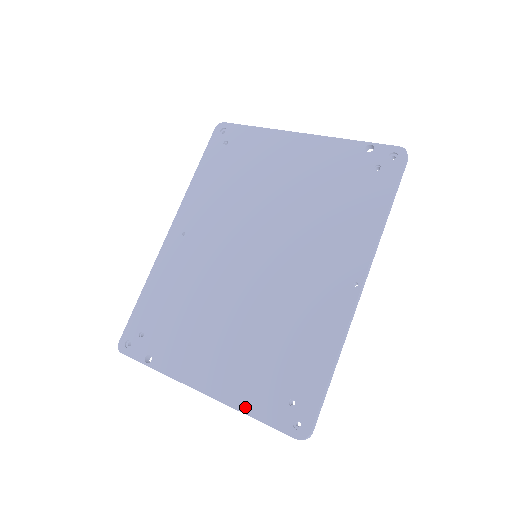
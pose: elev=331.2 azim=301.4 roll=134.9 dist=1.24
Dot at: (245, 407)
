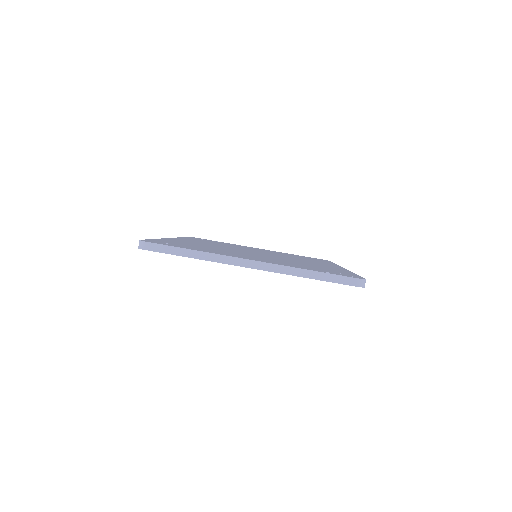
Dot at: occluded
